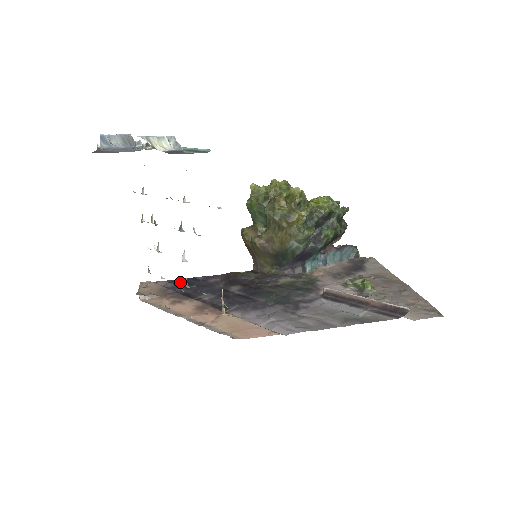
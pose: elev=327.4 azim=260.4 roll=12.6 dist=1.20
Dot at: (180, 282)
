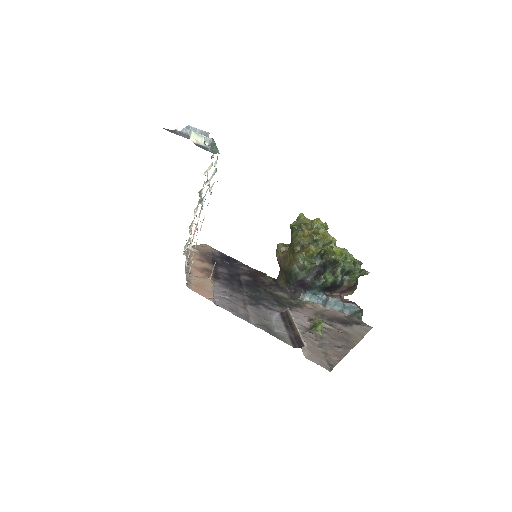
Dot at: (225, 257)
